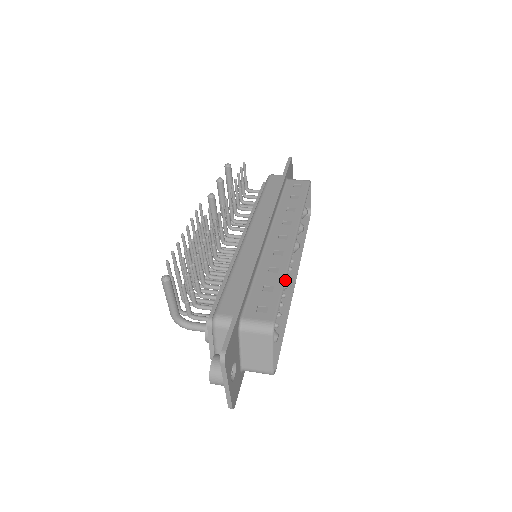
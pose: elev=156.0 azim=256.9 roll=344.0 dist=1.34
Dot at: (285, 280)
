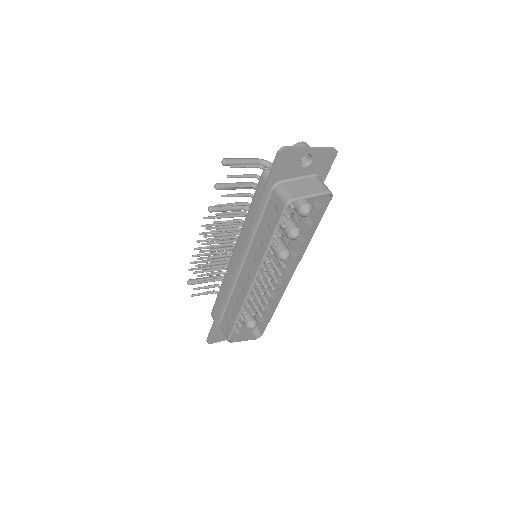
Dot at: (239, 316)
